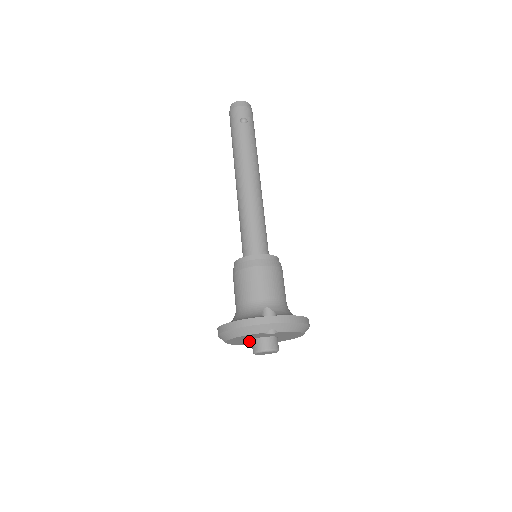
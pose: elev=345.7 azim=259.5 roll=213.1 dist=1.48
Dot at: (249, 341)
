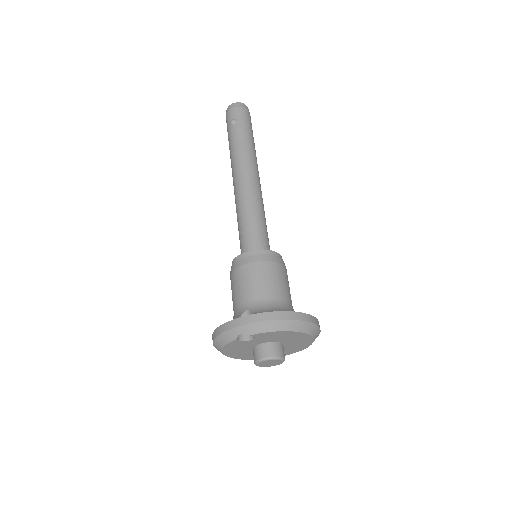
Dot at: occluded
